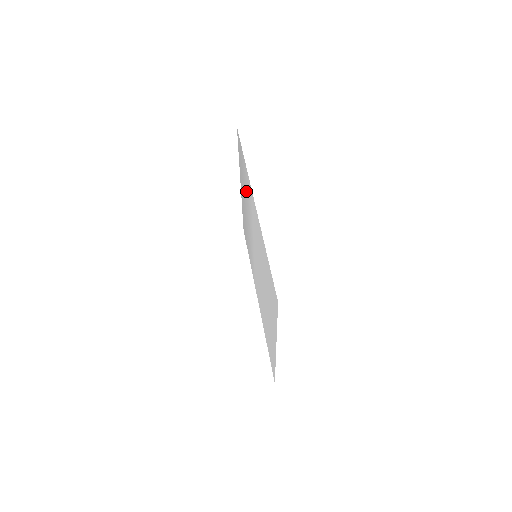
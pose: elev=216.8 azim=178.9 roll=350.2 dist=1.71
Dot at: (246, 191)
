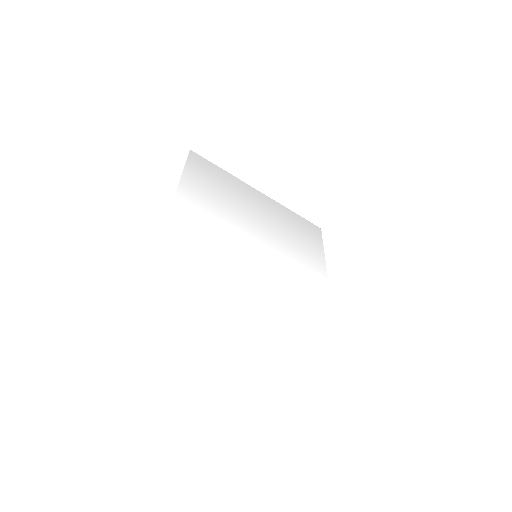
Dot at: (220, 199)
